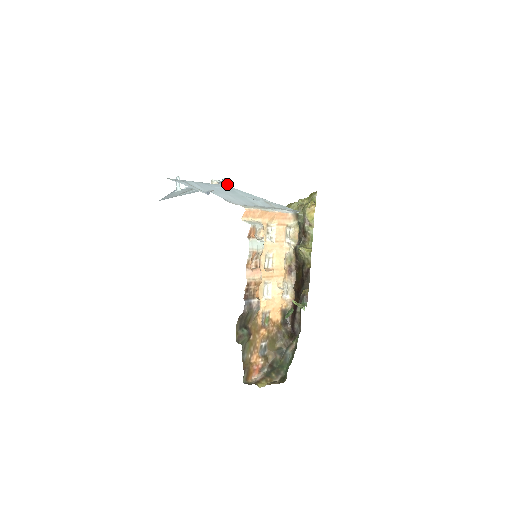
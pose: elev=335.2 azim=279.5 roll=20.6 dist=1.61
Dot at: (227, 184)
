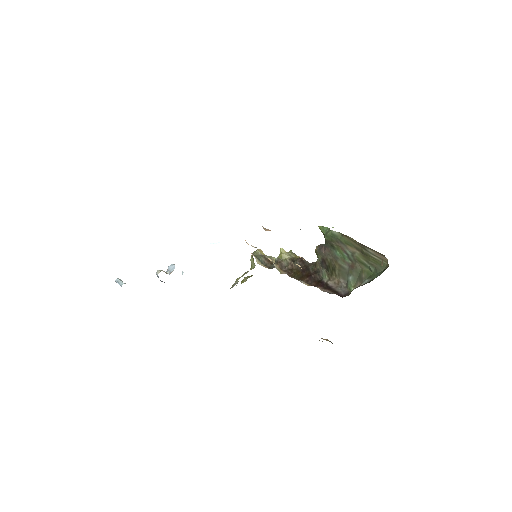
Dot at: occluded
